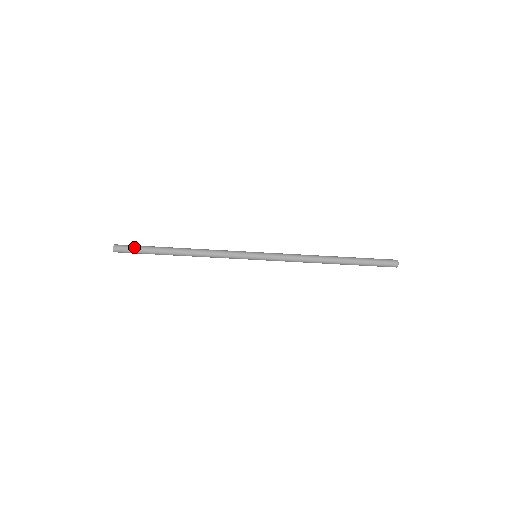
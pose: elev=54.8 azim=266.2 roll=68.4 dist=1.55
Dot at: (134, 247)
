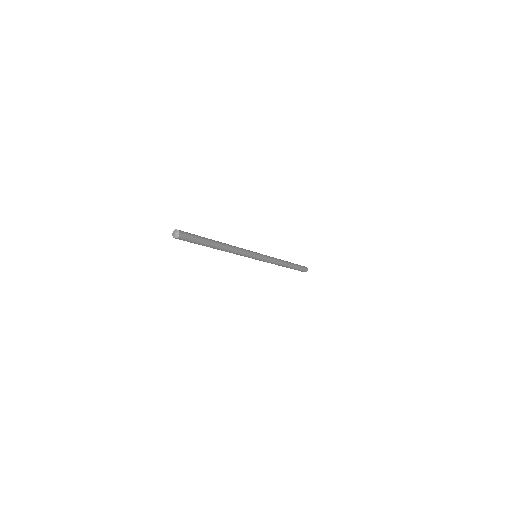
Dot at: (194, 238)
